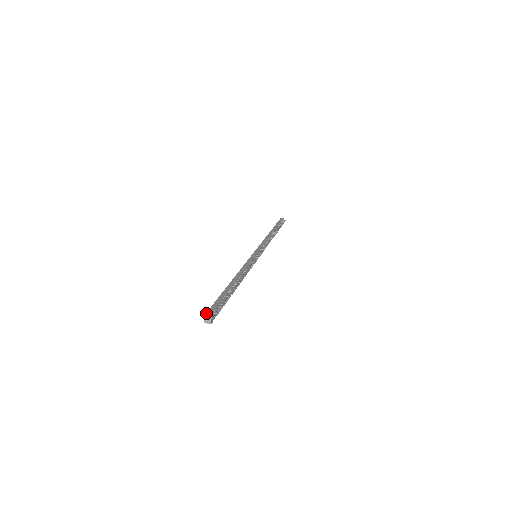
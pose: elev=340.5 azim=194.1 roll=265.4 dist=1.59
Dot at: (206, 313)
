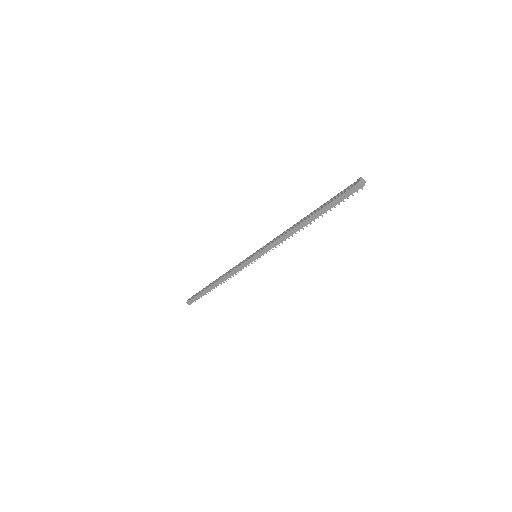
Dot at: (361, 178)
